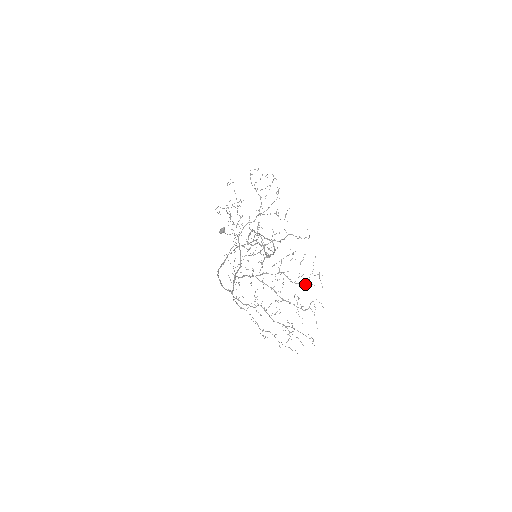
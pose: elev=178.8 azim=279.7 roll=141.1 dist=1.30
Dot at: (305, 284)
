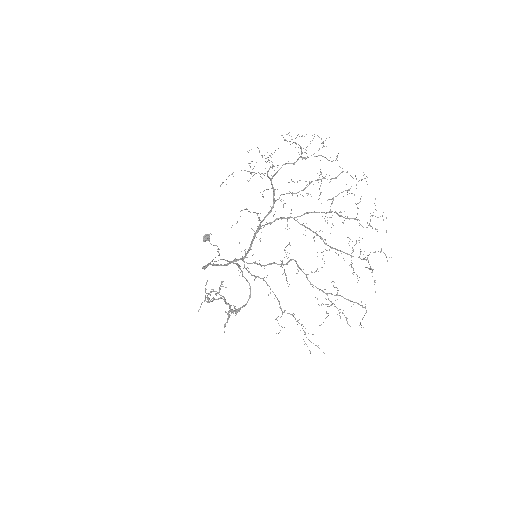
Dot at: occluded
